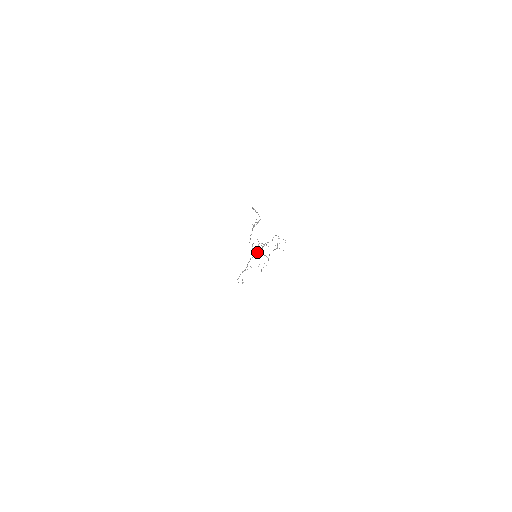
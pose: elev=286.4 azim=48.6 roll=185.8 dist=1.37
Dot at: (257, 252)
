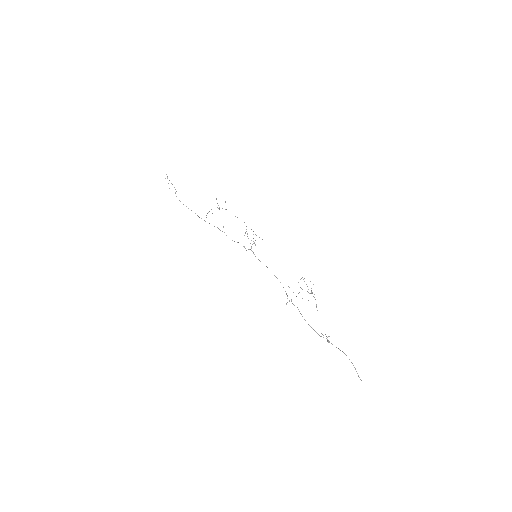
Dot at: occluded
